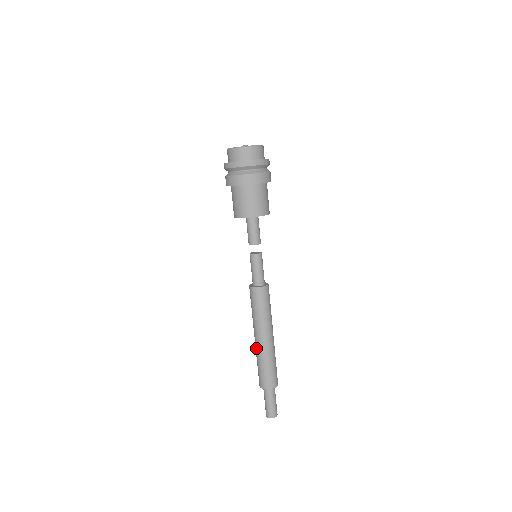
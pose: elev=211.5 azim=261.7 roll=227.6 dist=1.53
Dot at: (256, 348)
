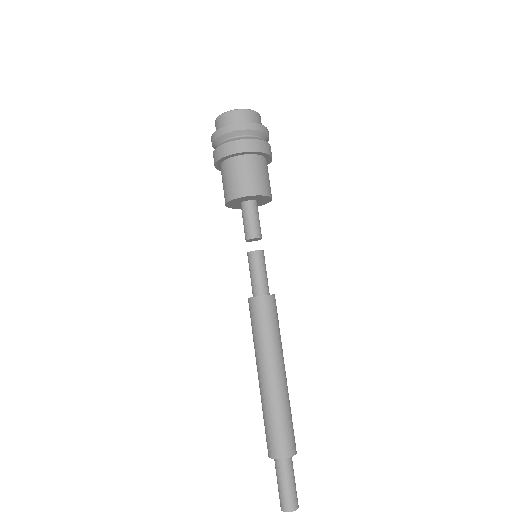
Dot at: (260, 391)
